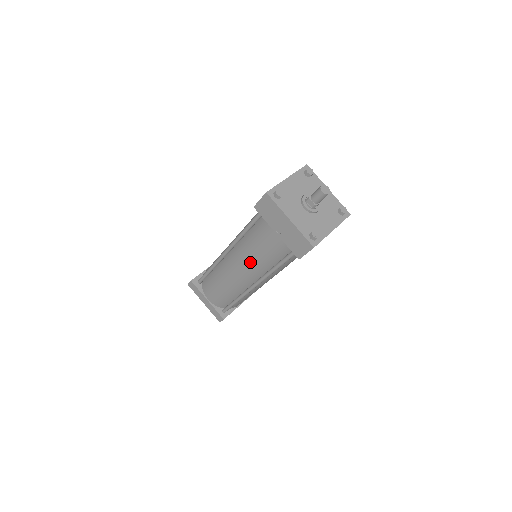
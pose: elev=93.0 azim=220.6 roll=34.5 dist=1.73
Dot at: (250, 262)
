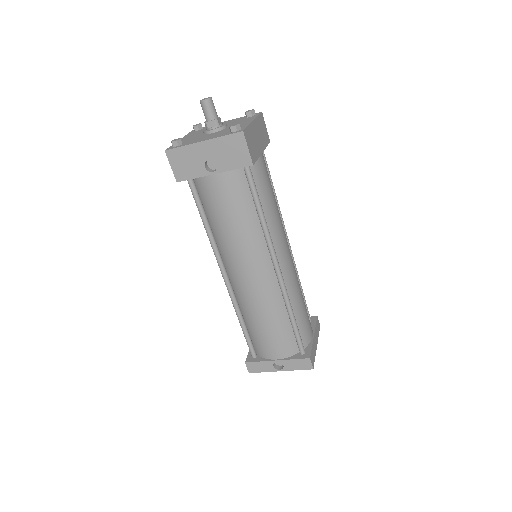
Dot at: occluded
